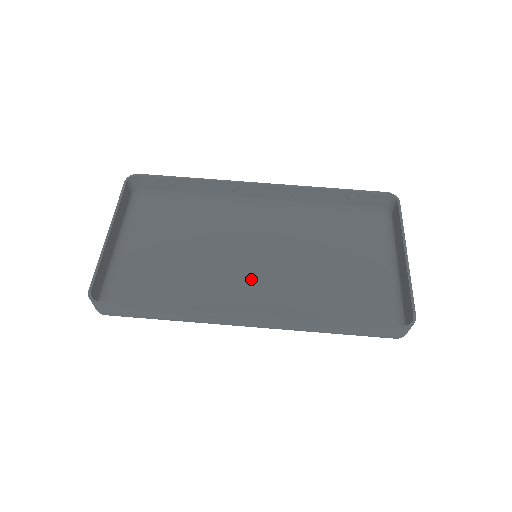
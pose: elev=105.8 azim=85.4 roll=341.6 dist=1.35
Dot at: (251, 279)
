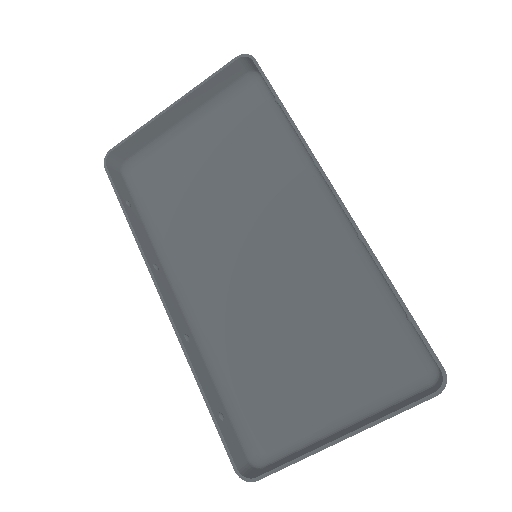
Dot at: (231, 269)
